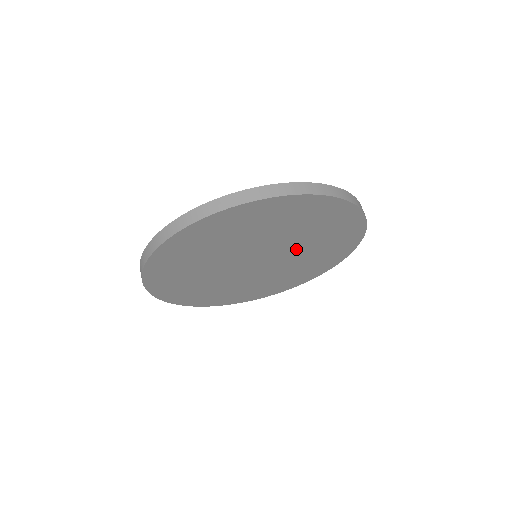
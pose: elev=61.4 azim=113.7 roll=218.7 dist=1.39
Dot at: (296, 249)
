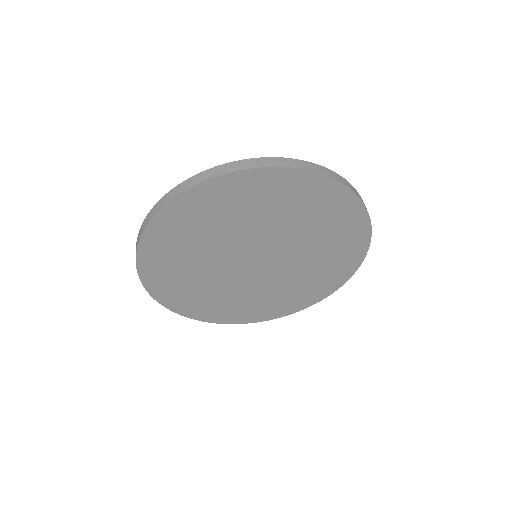
Dot at: (283, 235)
